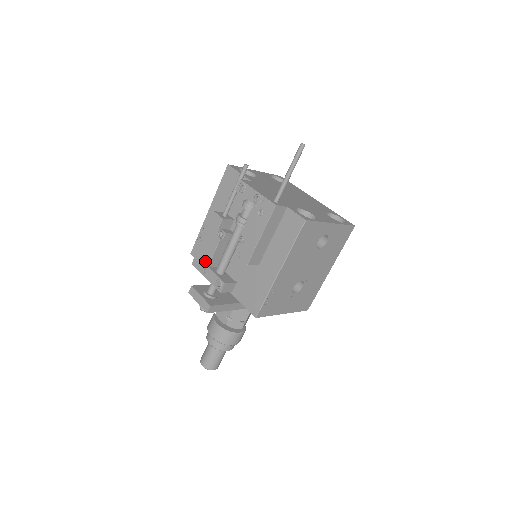
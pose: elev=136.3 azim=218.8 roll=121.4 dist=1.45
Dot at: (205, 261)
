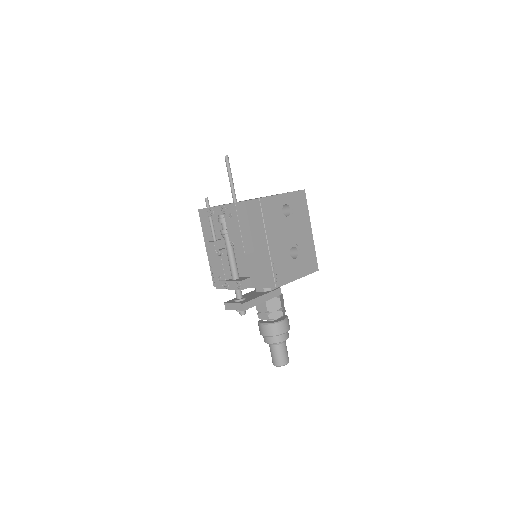
Dot at: (222, 279)
